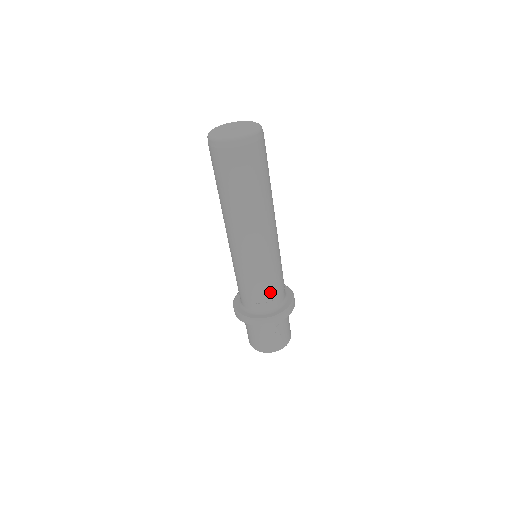
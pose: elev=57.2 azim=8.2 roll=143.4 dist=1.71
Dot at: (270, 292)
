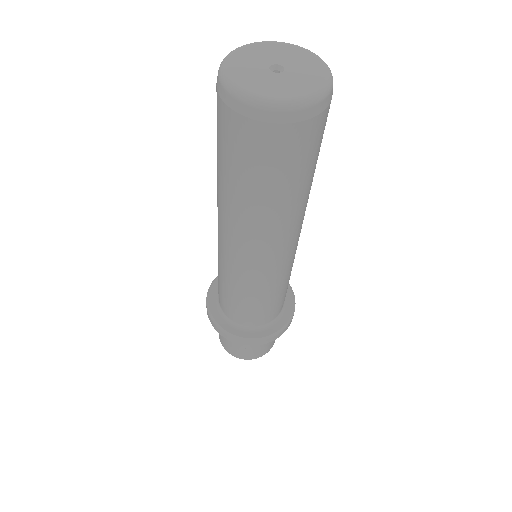
Dot at: (248, 311)
